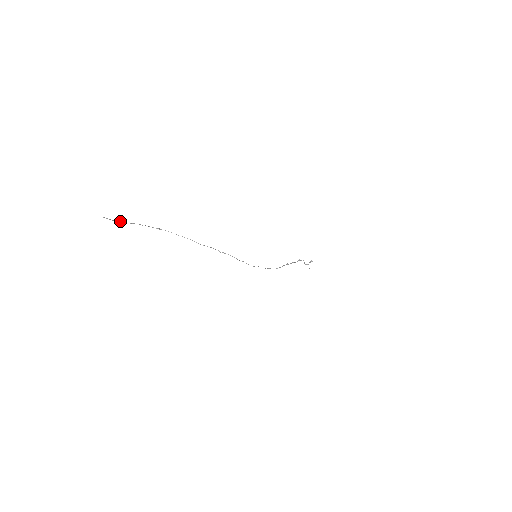
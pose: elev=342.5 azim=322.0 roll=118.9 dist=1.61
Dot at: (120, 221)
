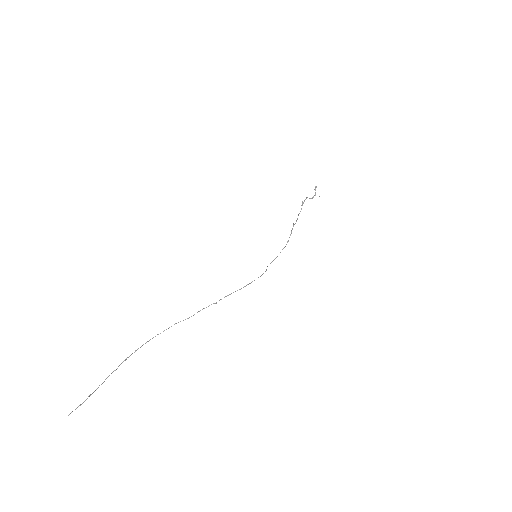
Dot at: (89, 396)
